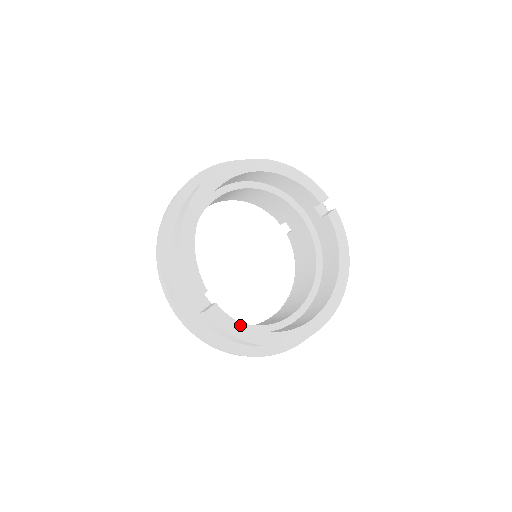
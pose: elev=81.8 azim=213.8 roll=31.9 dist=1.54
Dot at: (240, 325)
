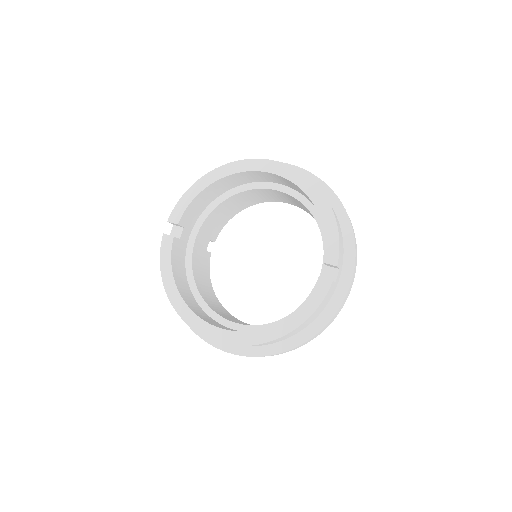
Dot at: (170, 265)
